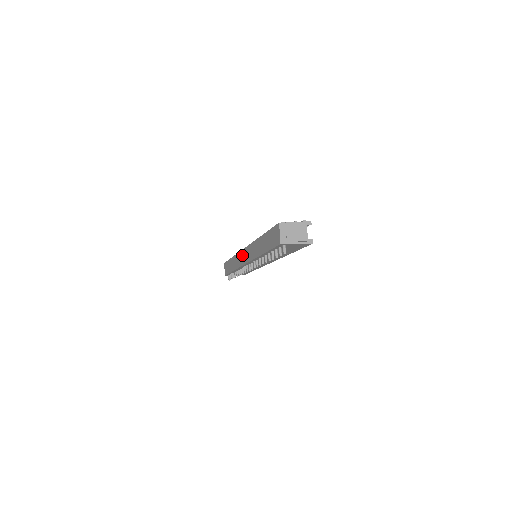
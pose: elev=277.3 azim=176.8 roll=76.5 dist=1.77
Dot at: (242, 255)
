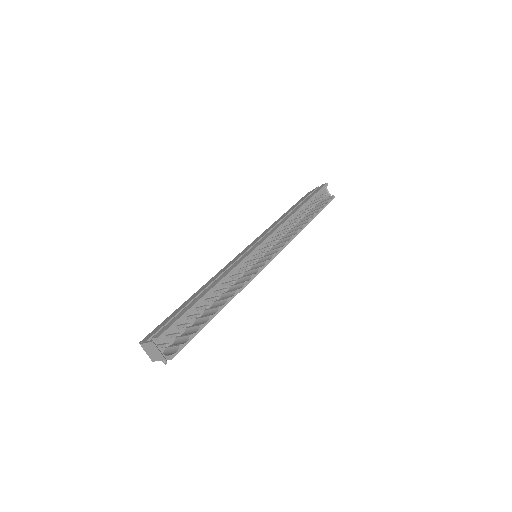
Dot at: occluded
